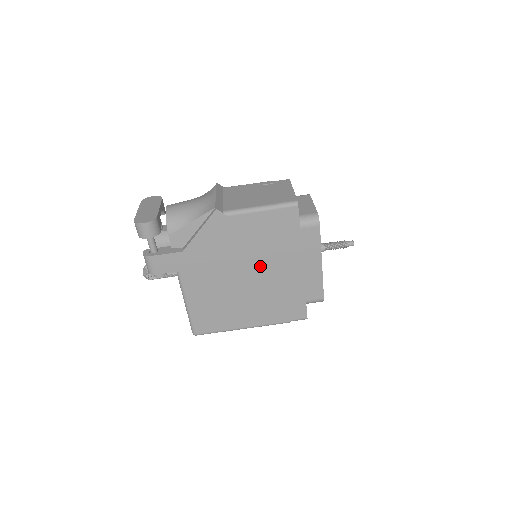
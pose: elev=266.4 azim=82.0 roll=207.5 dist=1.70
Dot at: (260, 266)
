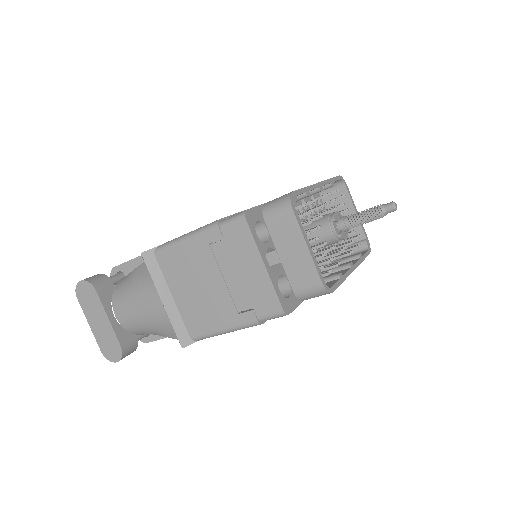
Dot at: occluded
